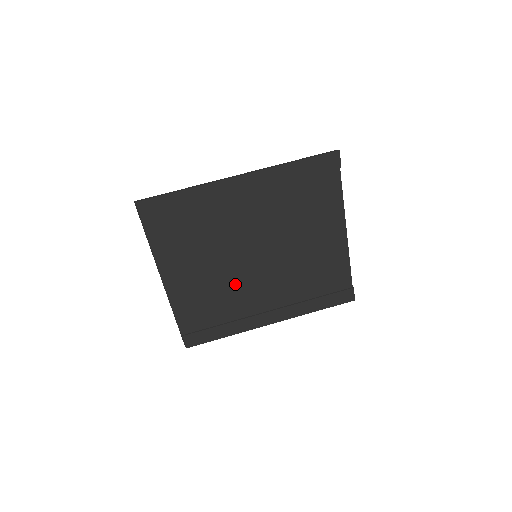
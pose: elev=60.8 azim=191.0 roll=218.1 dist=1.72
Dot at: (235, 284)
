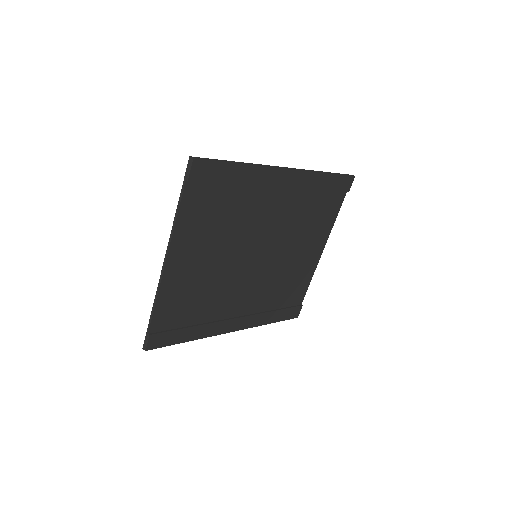
Dot at: (226, 282)
